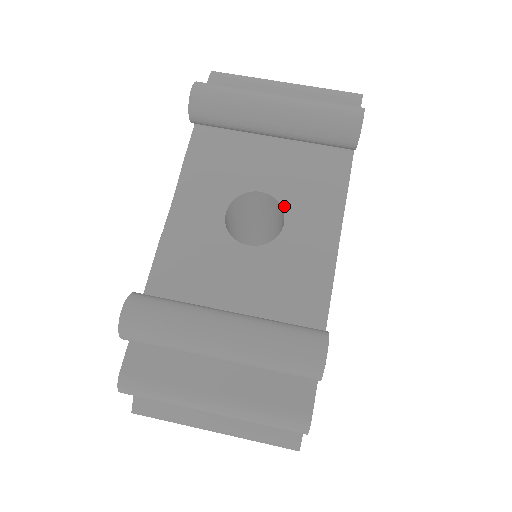
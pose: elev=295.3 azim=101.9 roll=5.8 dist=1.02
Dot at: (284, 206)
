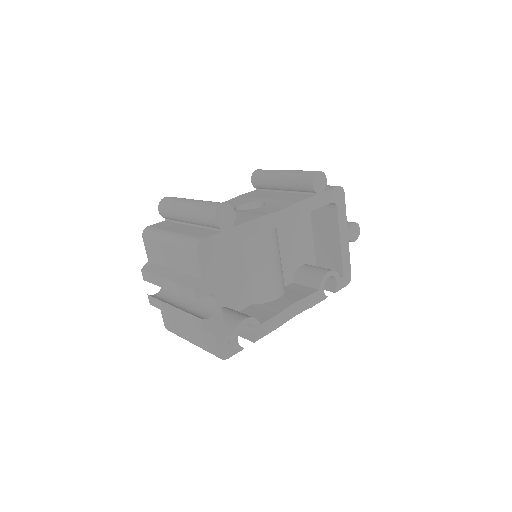
Dot at: (266, 204)
